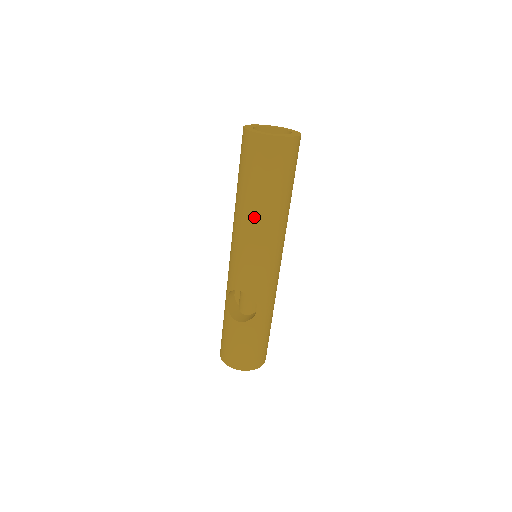
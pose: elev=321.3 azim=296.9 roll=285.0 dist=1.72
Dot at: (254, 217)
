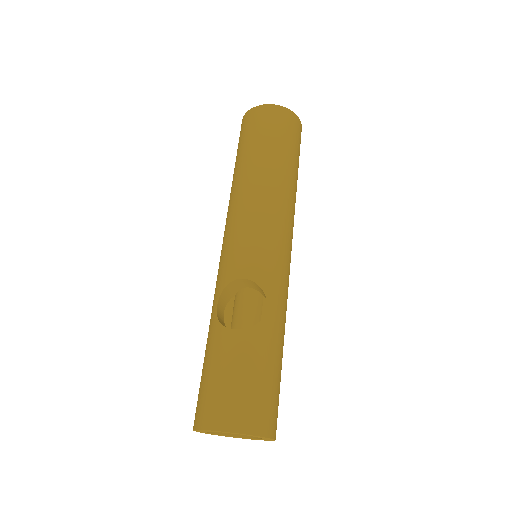
Dot at: (261, 180)
